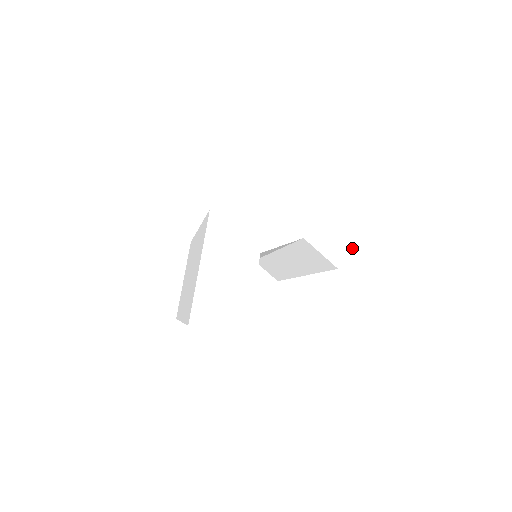
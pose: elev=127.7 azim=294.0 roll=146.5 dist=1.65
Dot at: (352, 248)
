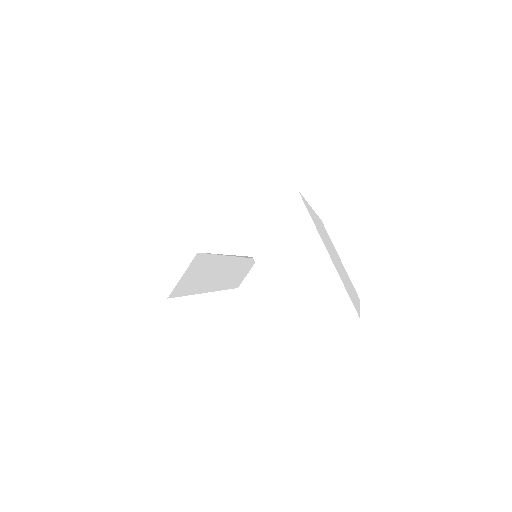
Dot at: (307, 295)
